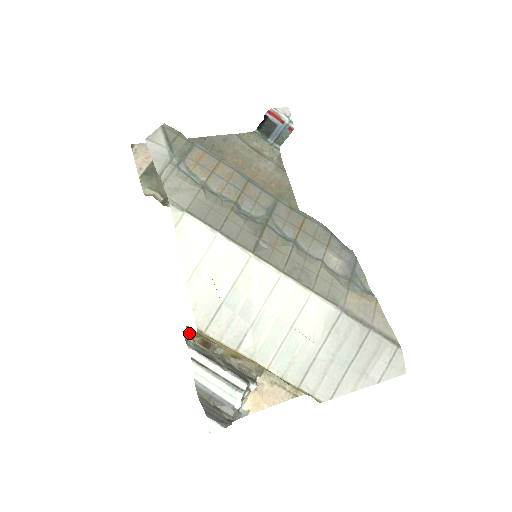
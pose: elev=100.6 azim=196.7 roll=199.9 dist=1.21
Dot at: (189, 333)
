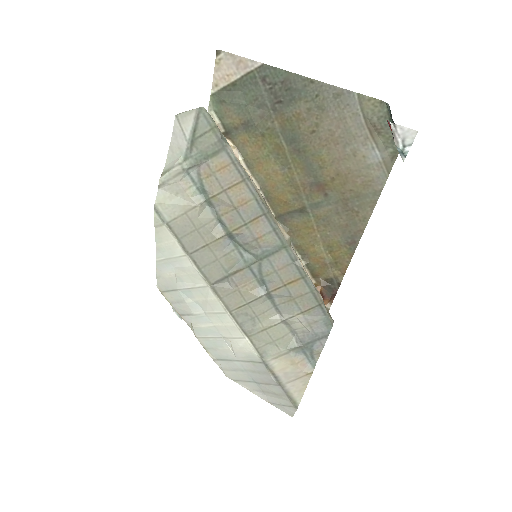
Dot at: occluded
